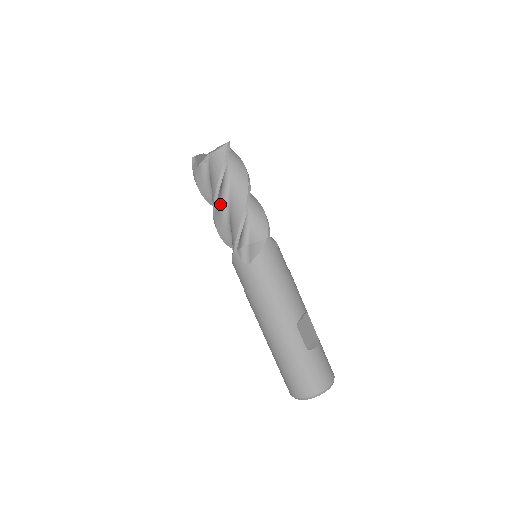
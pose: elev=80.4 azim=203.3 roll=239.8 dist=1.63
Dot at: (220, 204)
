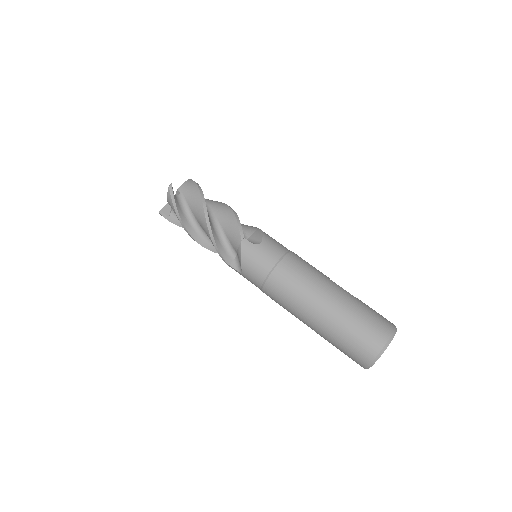
Dot at: (208, 215)
